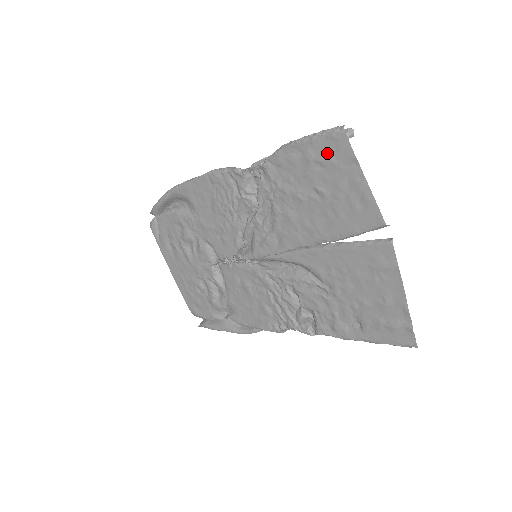
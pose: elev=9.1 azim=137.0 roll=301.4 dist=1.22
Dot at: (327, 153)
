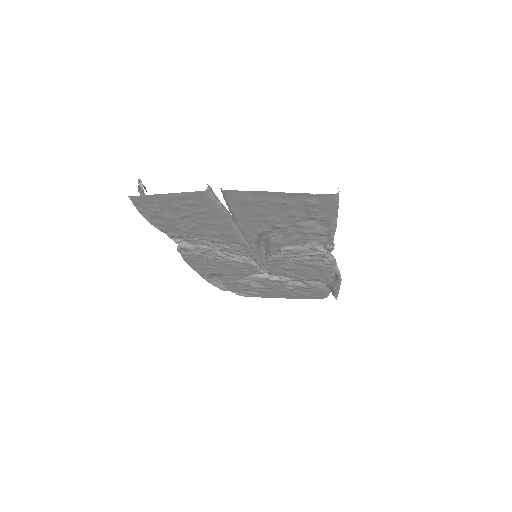
Dot at: (150, 207)
